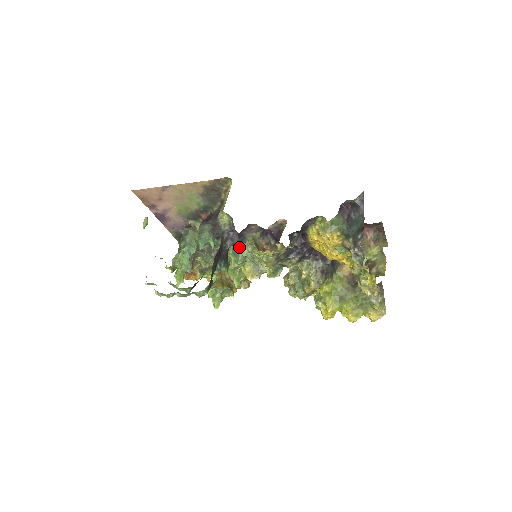
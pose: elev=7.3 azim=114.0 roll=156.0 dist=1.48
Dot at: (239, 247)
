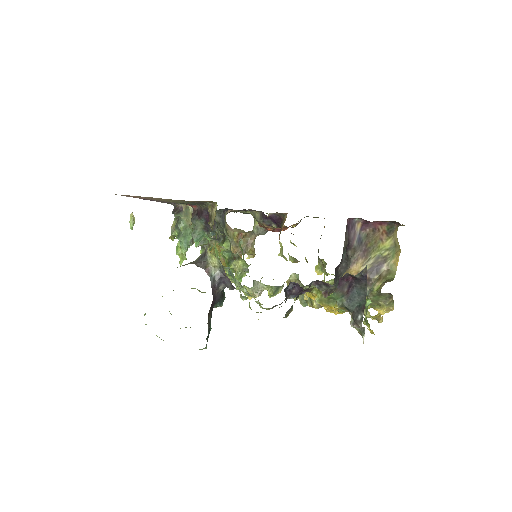
Dot at: occluded
